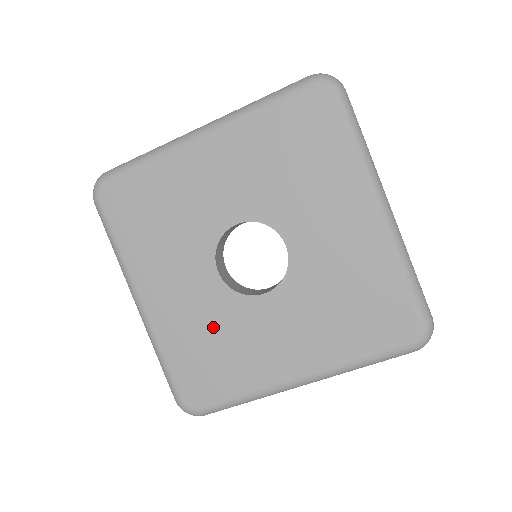
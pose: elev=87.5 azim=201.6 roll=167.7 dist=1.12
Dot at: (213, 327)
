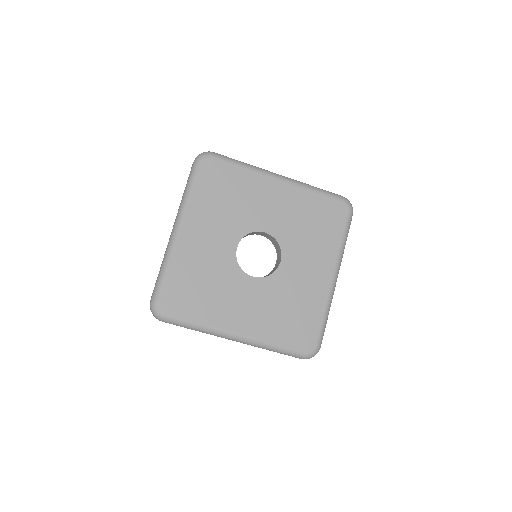
Dot at: (279, 302)
